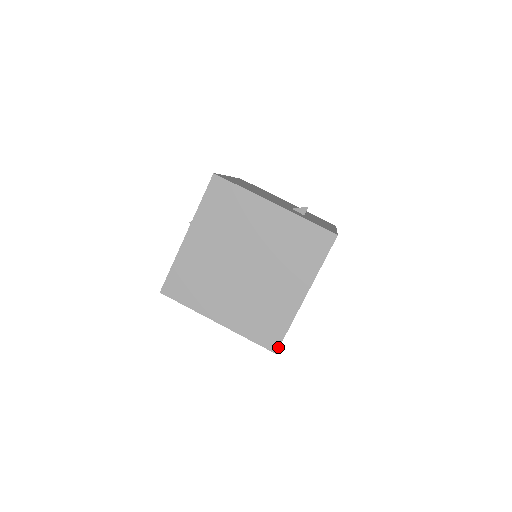
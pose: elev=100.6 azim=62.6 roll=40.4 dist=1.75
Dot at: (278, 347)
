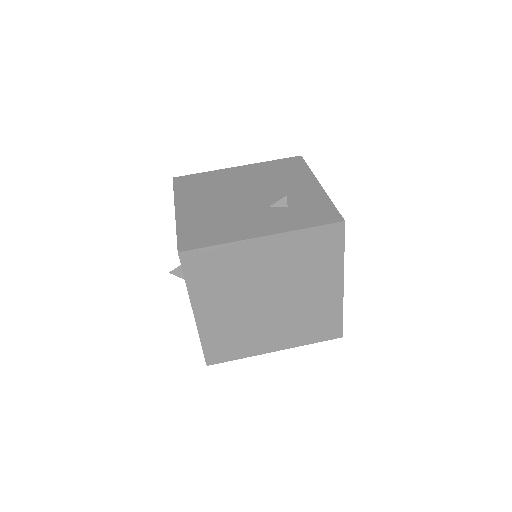
Dot at: (342, 332)
